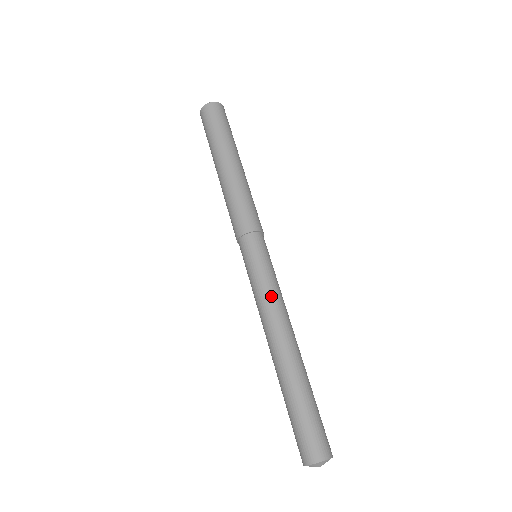
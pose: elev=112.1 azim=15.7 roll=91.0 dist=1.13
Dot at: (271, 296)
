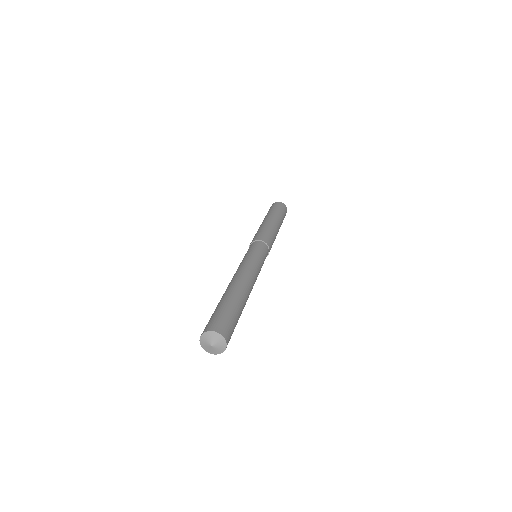
Dot at: (242, 263)
